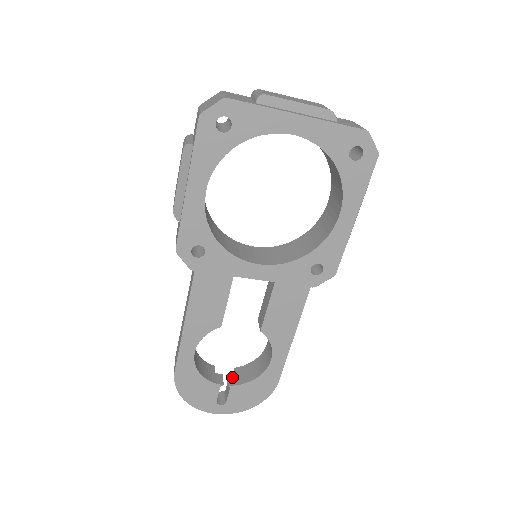
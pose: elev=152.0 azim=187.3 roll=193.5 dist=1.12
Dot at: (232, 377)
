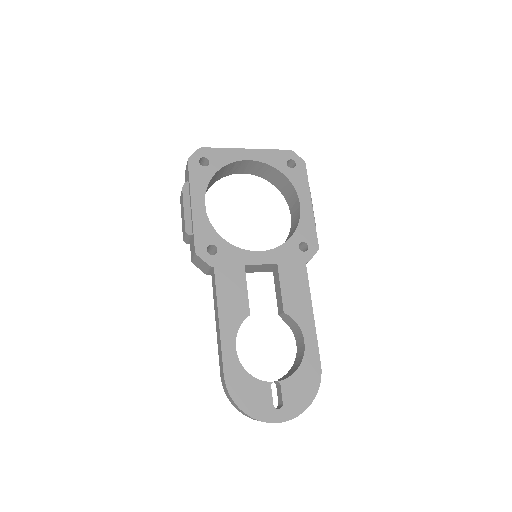
Dot at: (278, 380)
